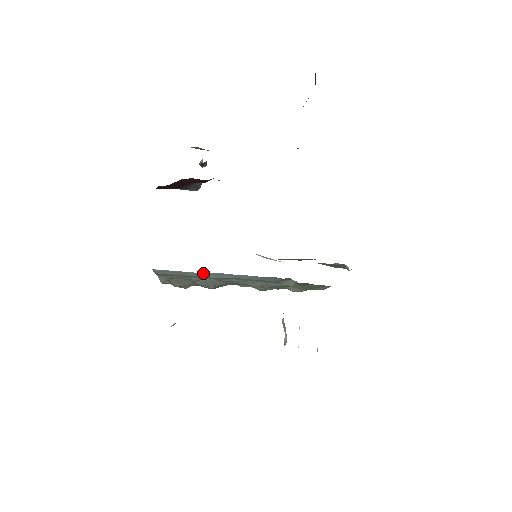
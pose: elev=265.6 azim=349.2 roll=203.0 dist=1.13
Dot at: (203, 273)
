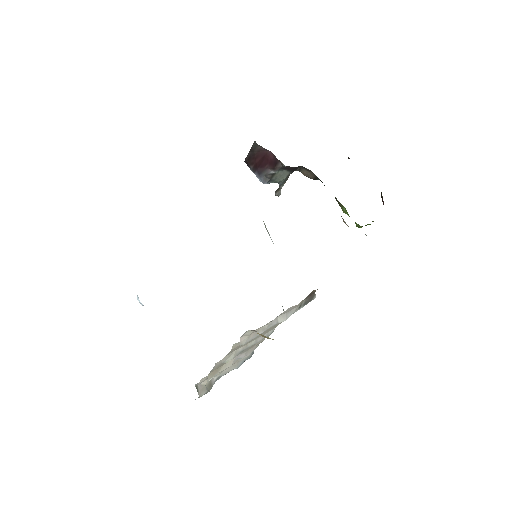
Dot at: occluded
